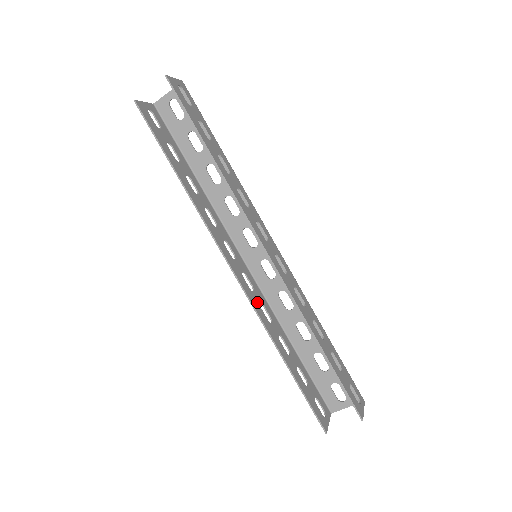
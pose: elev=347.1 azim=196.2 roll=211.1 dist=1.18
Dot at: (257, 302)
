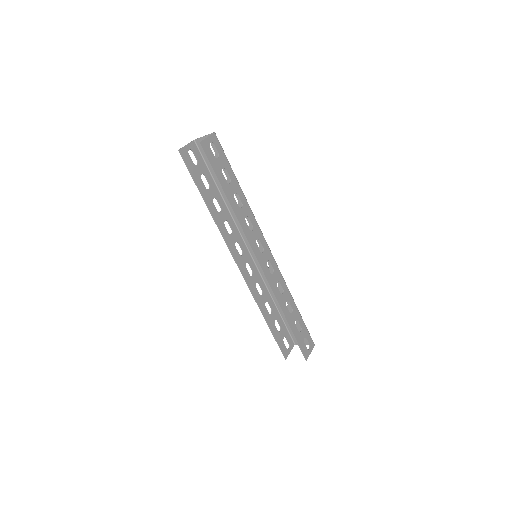
Dot at: (253, 283)
